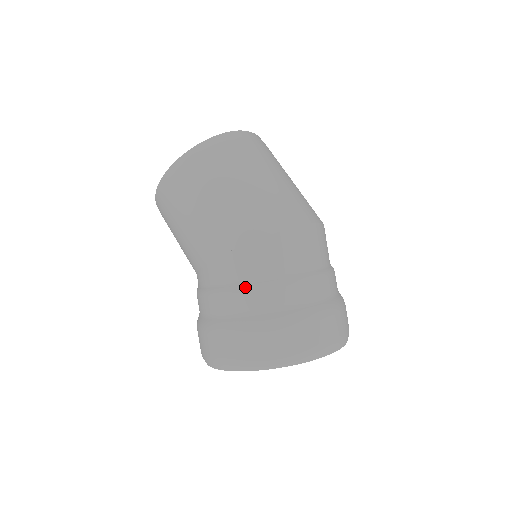
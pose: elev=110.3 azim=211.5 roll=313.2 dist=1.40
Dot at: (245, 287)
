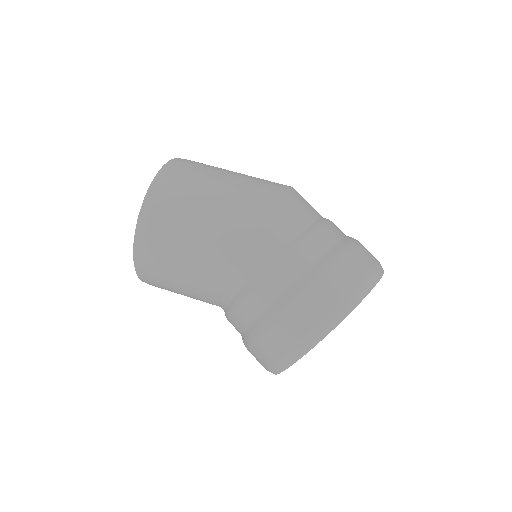
Dot at: (292, 246)
